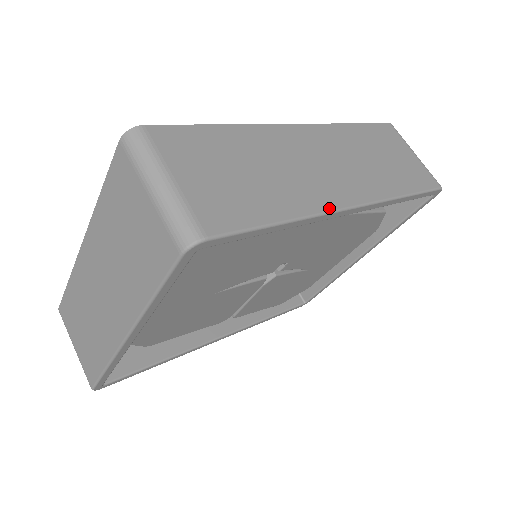
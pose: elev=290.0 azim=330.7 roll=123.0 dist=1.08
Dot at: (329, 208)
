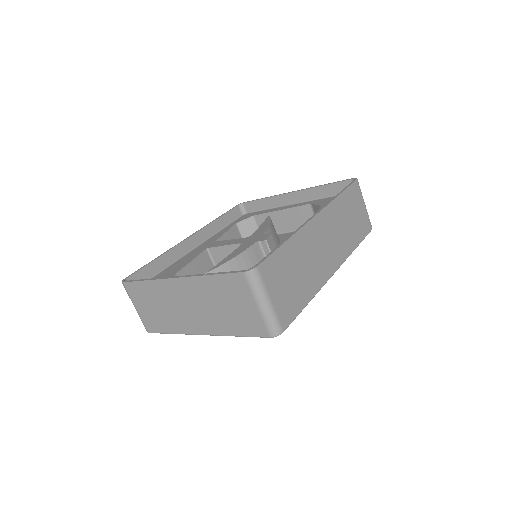
Dot at: (325, 282)
